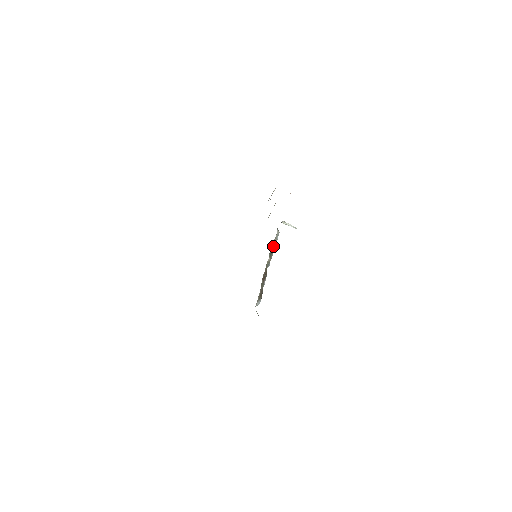
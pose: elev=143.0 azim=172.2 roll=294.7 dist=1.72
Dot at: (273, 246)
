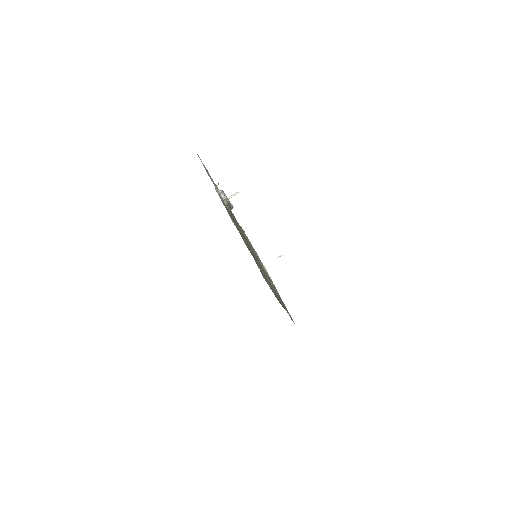
Dot at: occluded
